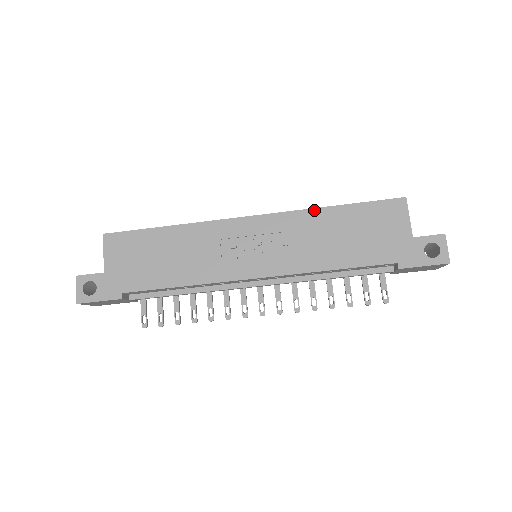
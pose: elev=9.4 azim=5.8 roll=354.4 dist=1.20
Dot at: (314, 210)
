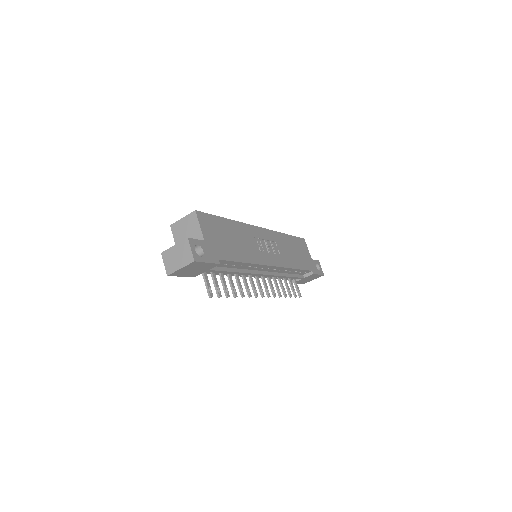
Dot at: (281, 234)
